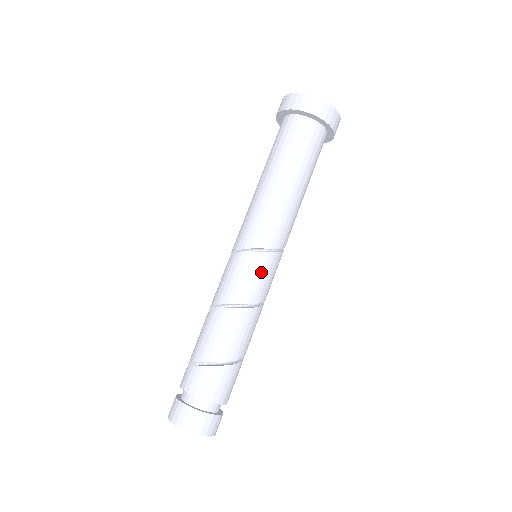
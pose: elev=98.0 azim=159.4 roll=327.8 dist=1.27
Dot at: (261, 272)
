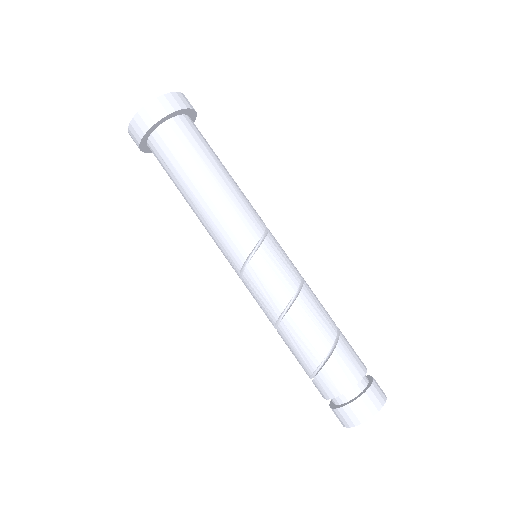
Dot at: (274, 263)
